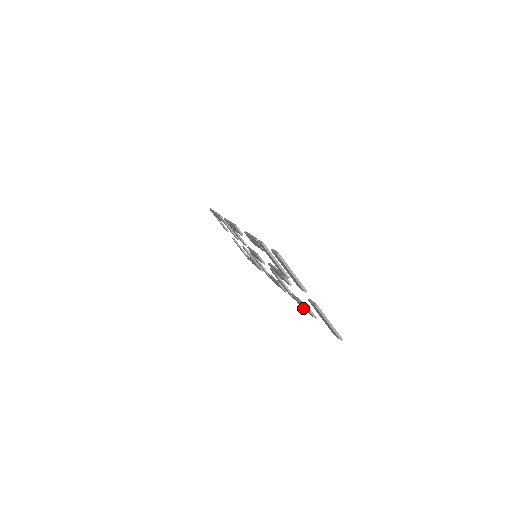
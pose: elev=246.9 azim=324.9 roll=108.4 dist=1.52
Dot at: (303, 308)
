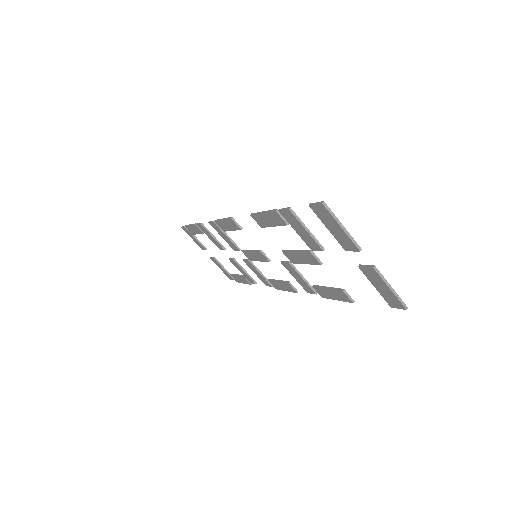
Dot at: occluded
